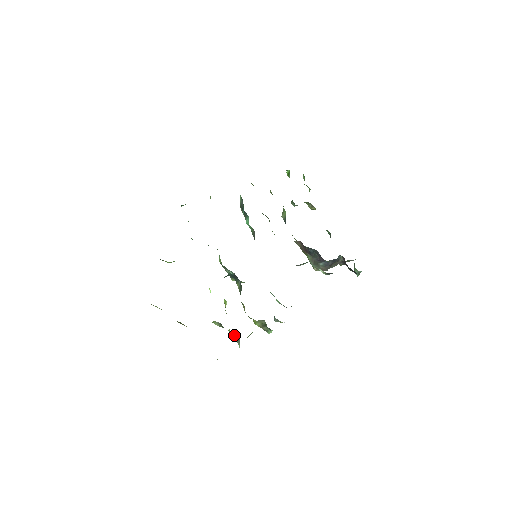
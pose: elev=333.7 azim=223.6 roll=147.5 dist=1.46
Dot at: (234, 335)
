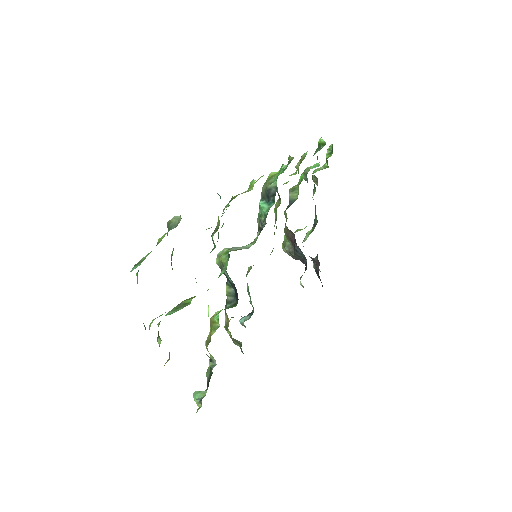
Dot at: (211, 355)
